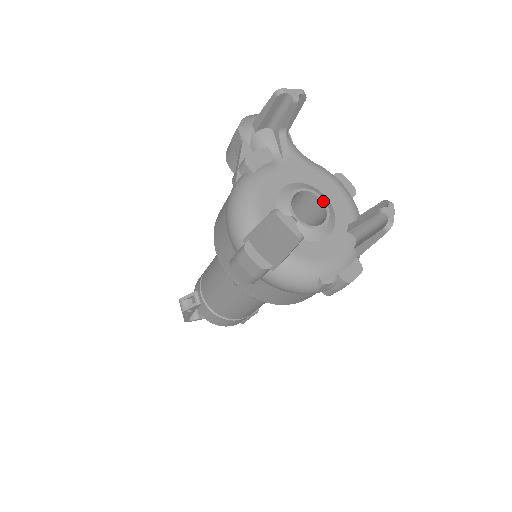
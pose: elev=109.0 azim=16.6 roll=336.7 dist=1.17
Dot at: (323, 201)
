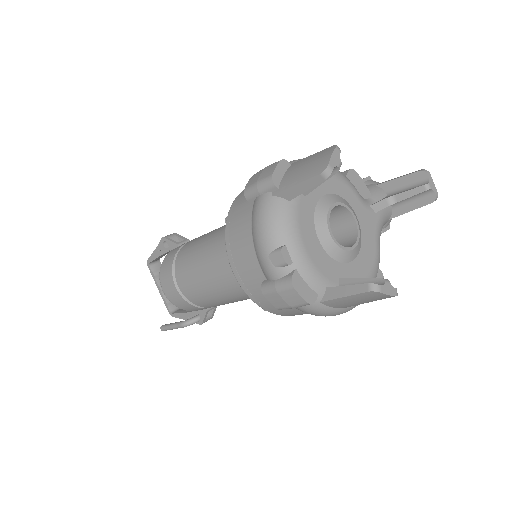
Dot at: (356, 243)
